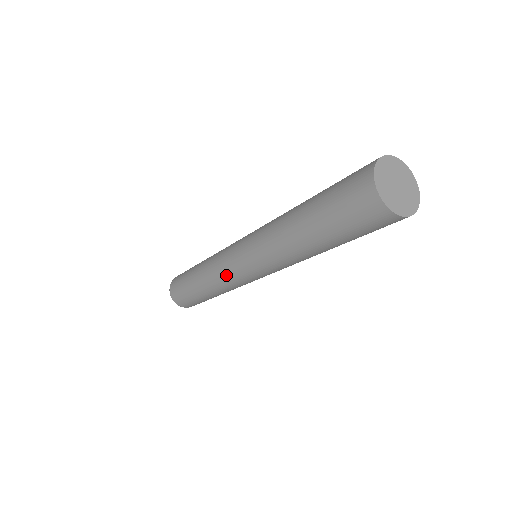
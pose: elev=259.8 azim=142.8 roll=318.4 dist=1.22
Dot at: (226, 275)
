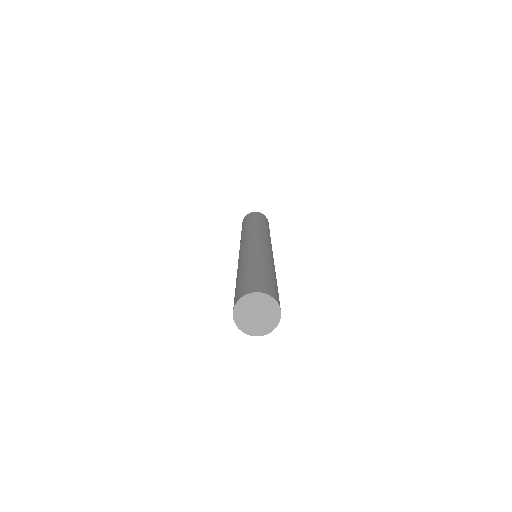
Dot at: occluded
